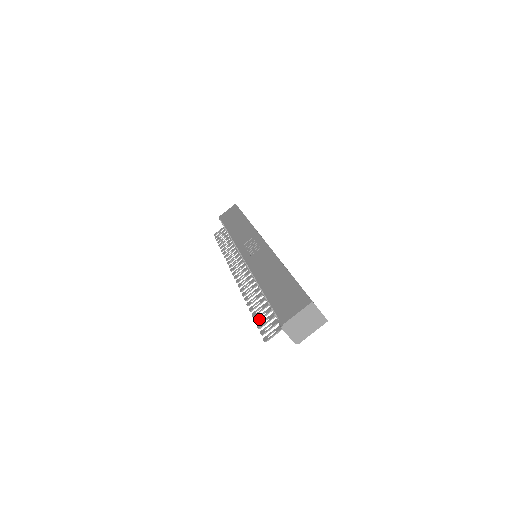
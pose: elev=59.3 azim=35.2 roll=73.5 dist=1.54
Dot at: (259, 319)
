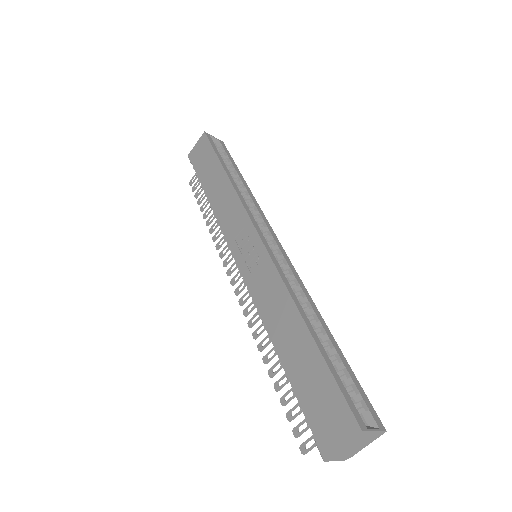
Dot at: (286, 402)
